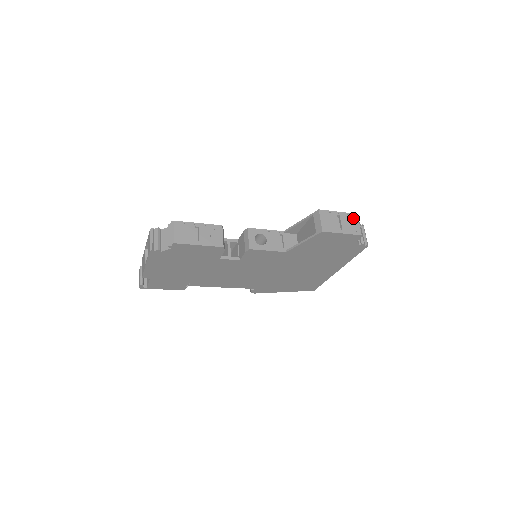
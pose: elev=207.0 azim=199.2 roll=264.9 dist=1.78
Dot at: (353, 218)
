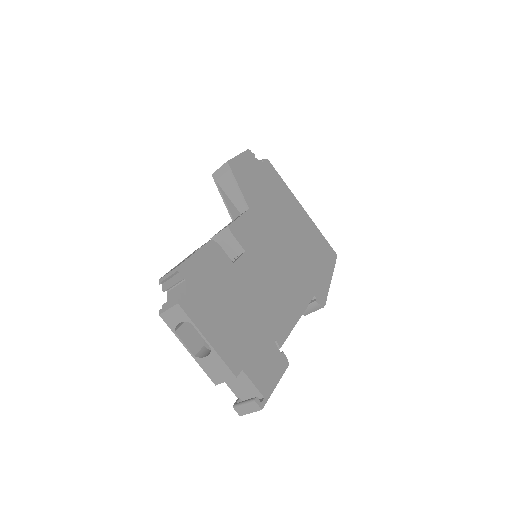
Dot at: occluded
